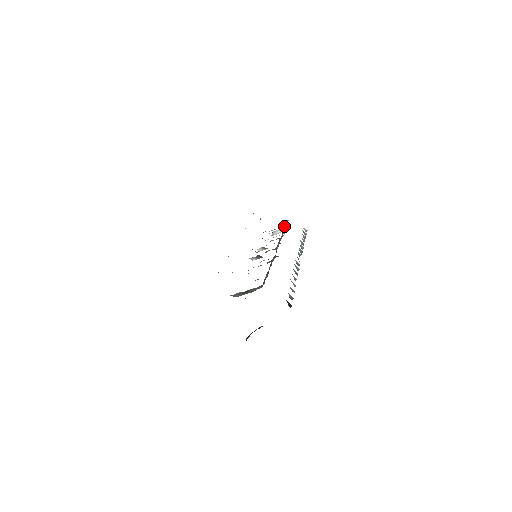
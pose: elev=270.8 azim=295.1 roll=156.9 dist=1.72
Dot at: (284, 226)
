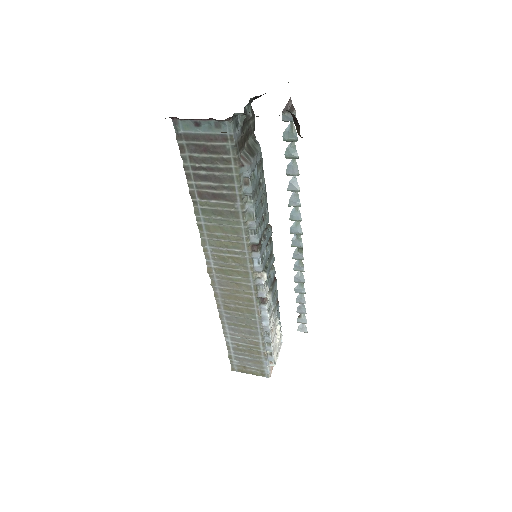
Dot at: occluded
